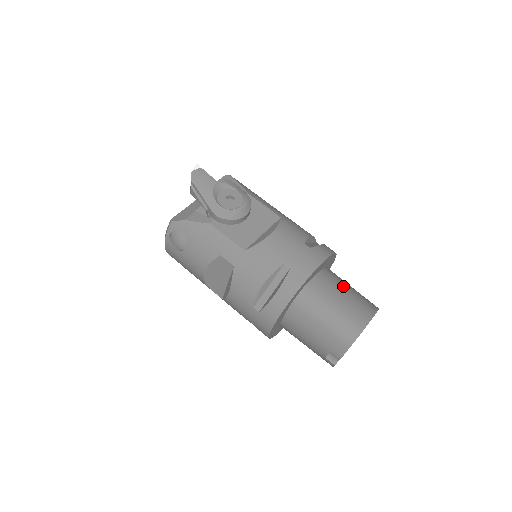
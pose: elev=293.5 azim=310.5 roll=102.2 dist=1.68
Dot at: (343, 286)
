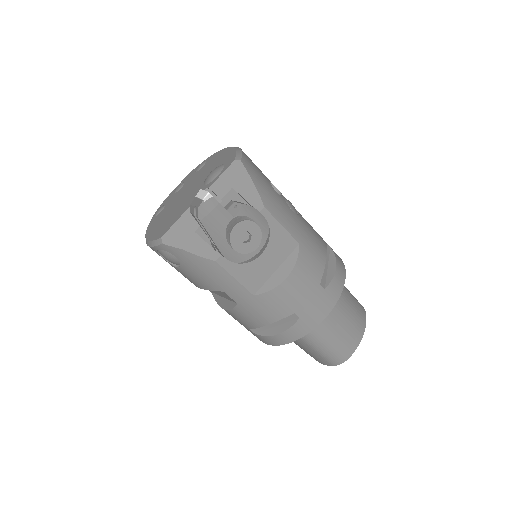
Dot at: (342, 308)
